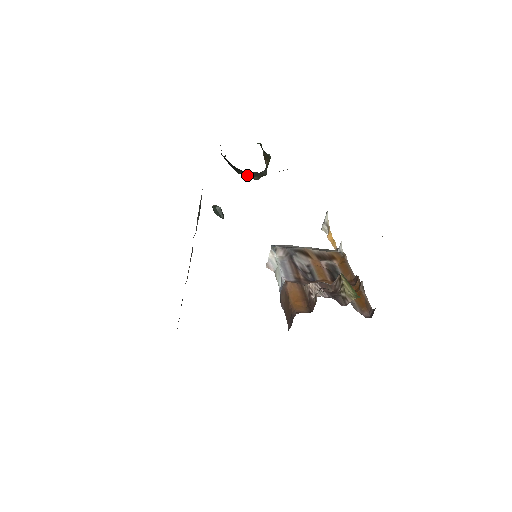
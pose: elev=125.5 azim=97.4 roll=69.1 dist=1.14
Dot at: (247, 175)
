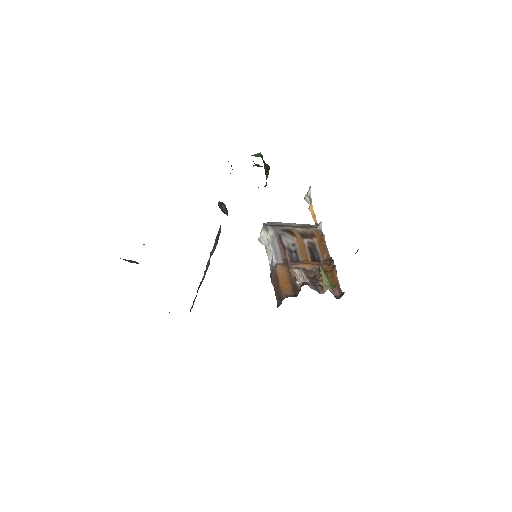
Dot at: occluded
